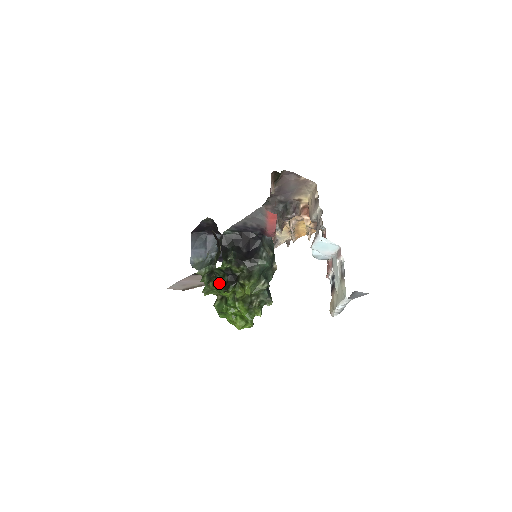
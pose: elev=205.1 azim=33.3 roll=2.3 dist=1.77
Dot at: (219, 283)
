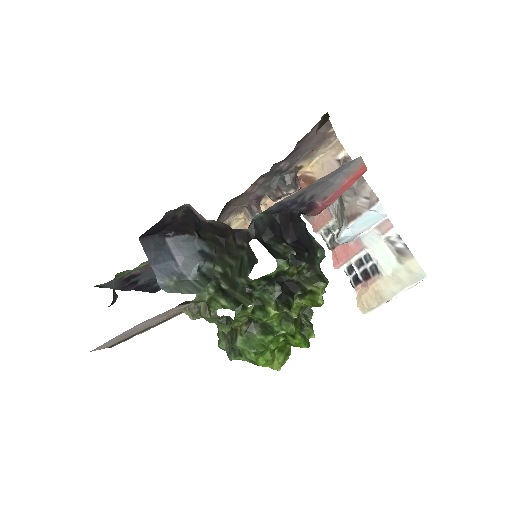
Dot at: (254, 303)
